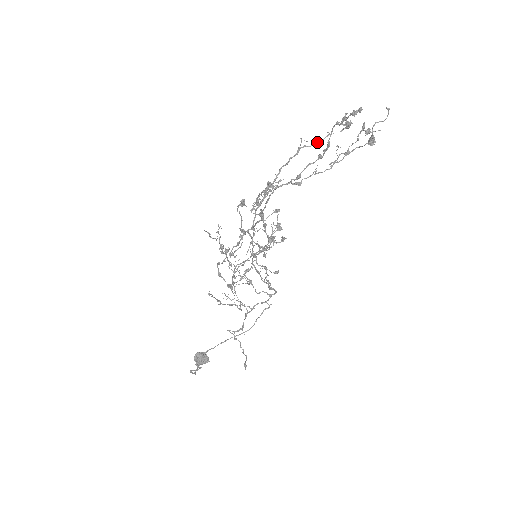
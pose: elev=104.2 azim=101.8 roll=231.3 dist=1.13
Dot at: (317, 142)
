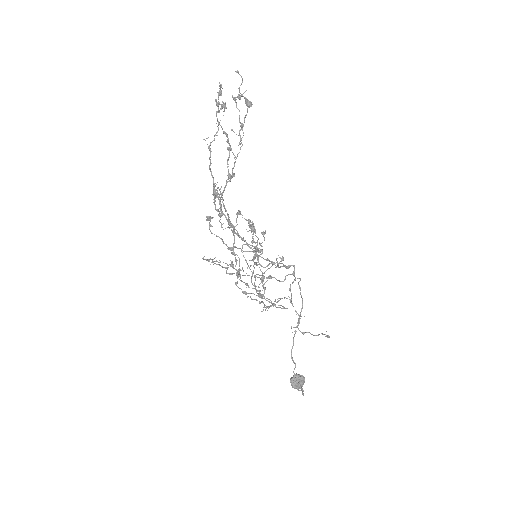
Dot at: occluded
